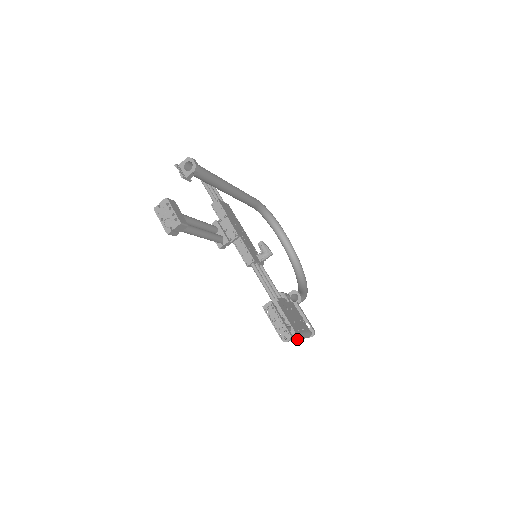
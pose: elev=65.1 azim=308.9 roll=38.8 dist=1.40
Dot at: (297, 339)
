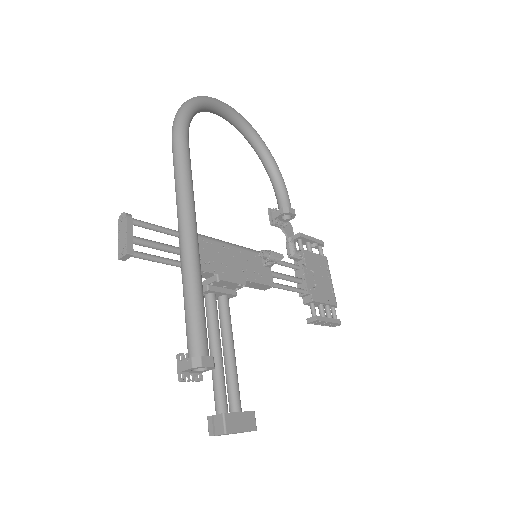
Dot at: occluded
